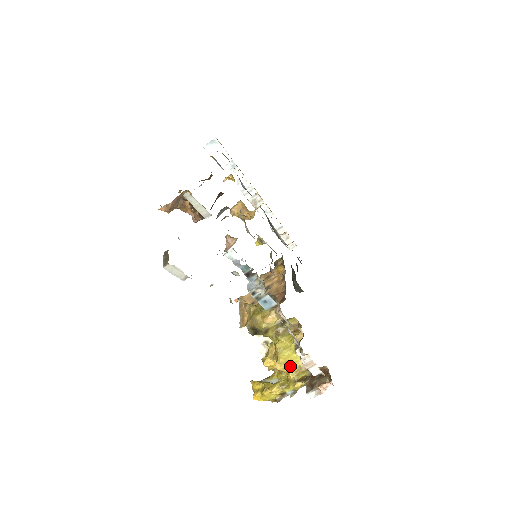
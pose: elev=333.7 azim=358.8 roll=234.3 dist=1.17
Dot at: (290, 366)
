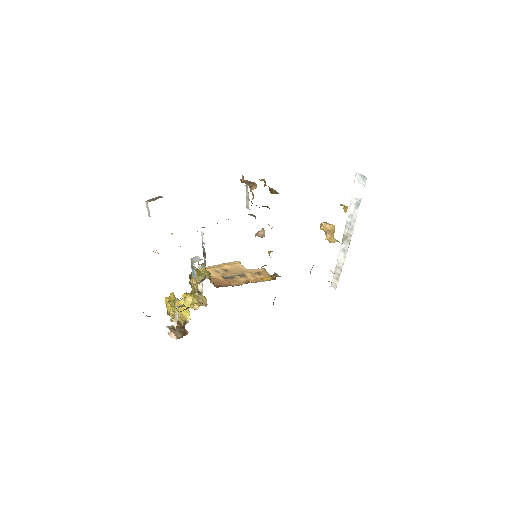
Dot at: (181, 310)
